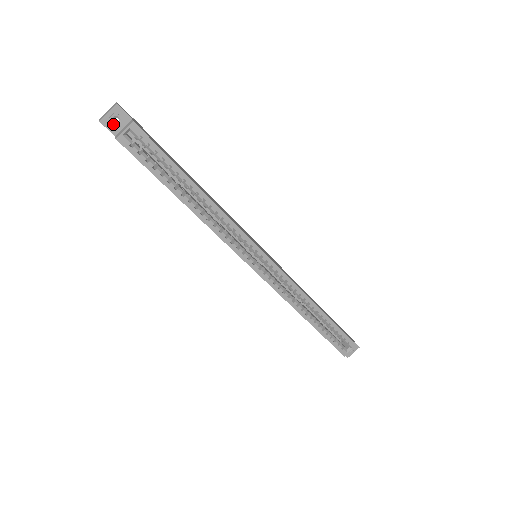
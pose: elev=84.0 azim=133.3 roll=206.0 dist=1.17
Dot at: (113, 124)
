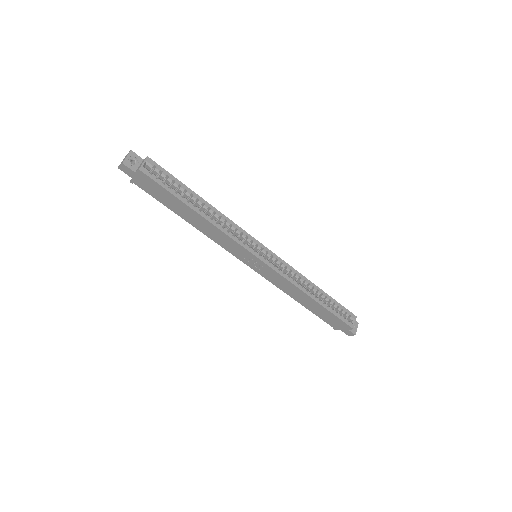
Dot at: (132, 164)
